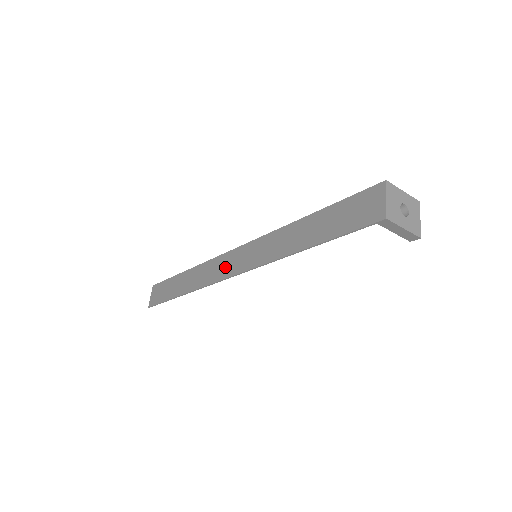
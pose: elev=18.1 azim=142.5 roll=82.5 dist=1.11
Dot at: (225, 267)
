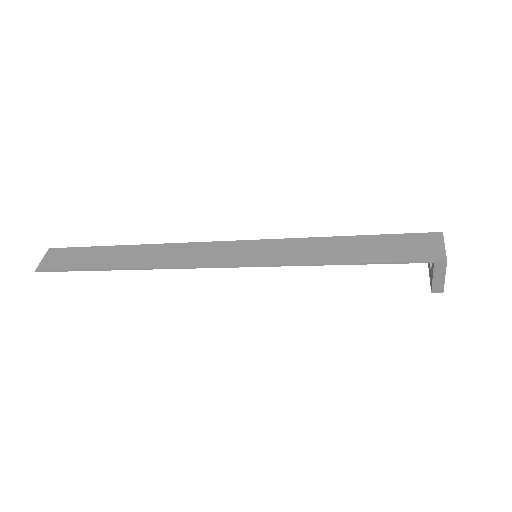
Dot at: (206, 255)
